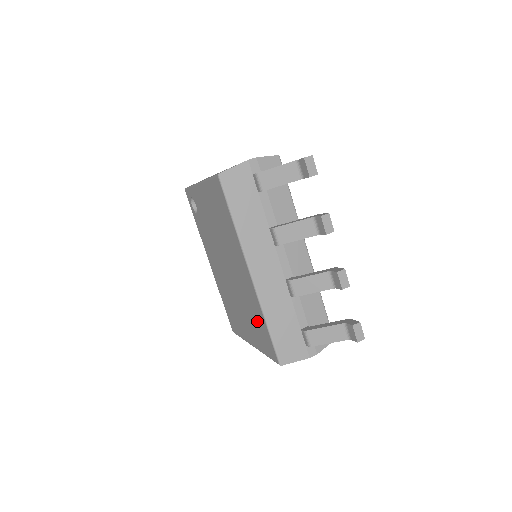
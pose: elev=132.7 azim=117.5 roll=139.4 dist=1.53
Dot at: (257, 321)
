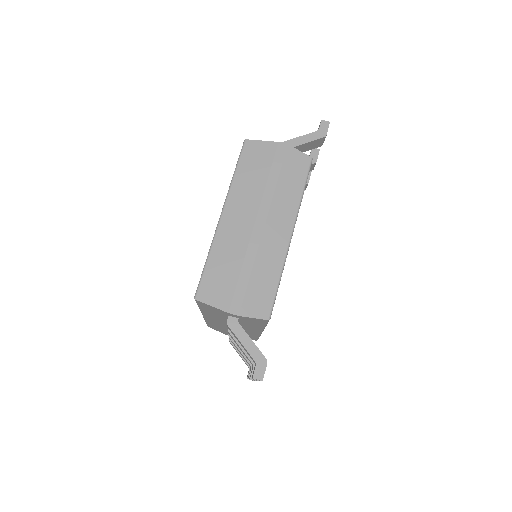
Dot at: occluded
